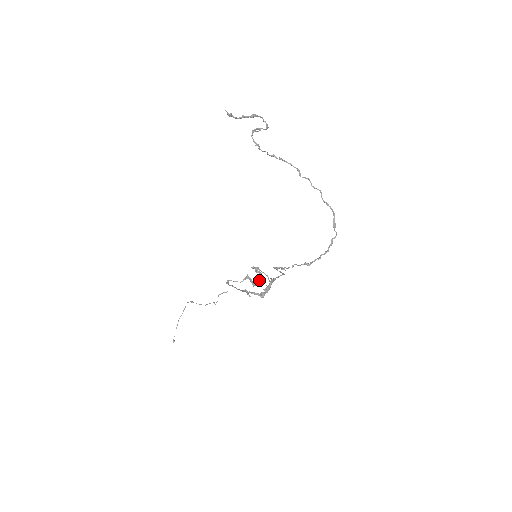
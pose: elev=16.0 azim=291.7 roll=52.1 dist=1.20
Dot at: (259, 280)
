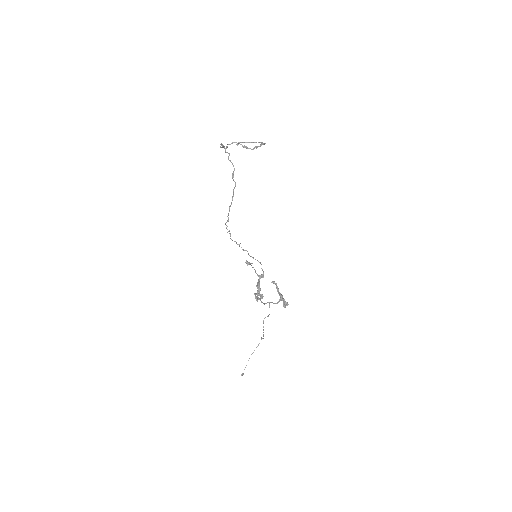
Dot at: (279, 294)
